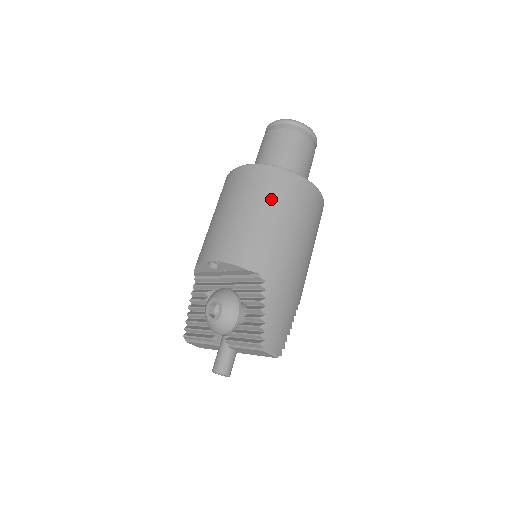
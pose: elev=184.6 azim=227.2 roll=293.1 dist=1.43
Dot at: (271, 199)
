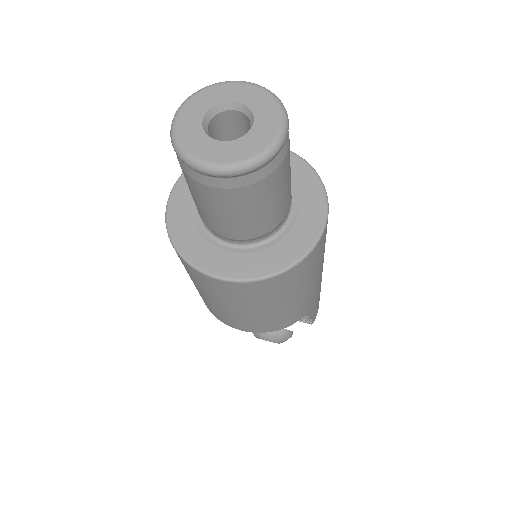
Dot at: (289, 293)
